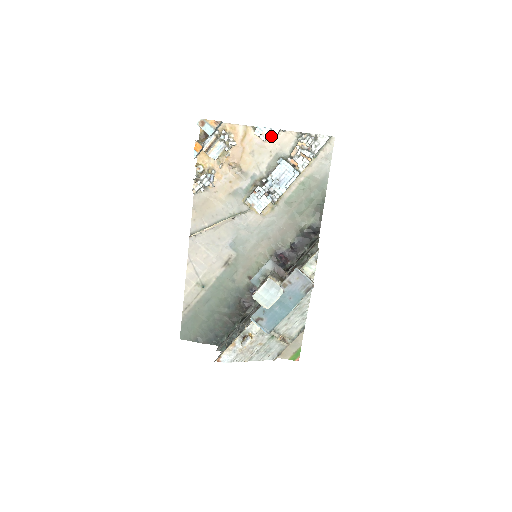
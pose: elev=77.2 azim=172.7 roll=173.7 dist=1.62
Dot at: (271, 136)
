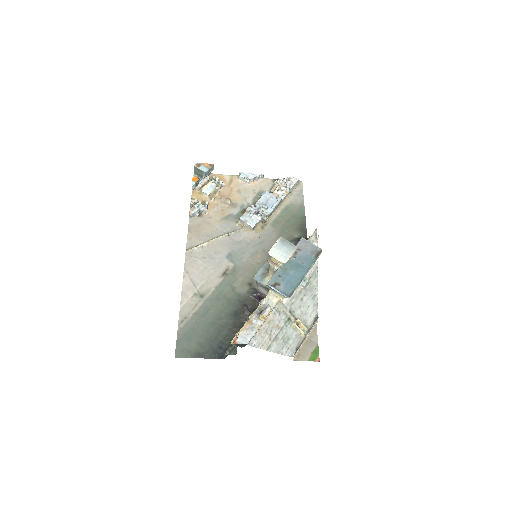
Dot at: (253, 180)
